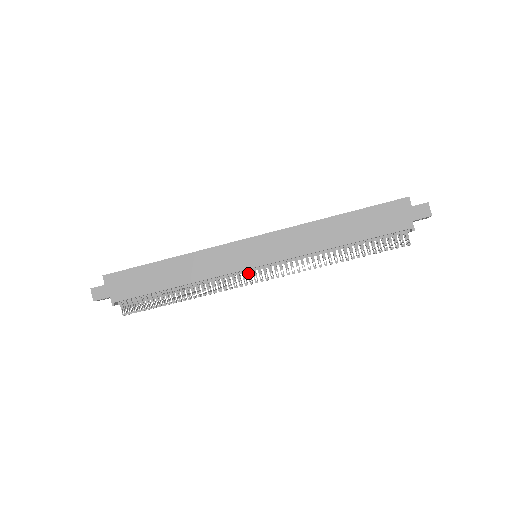
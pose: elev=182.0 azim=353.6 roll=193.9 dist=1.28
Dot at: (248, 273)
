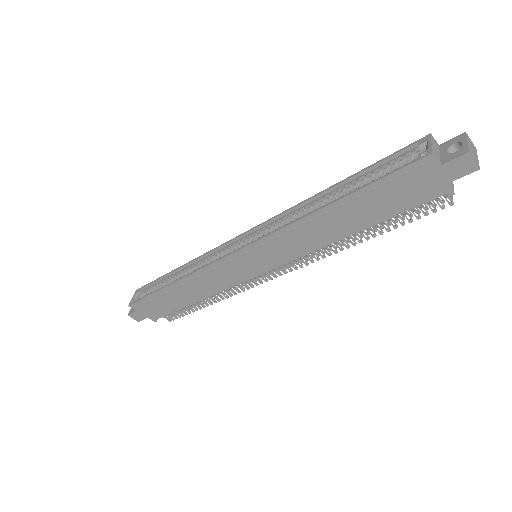
Dot at: occluded
